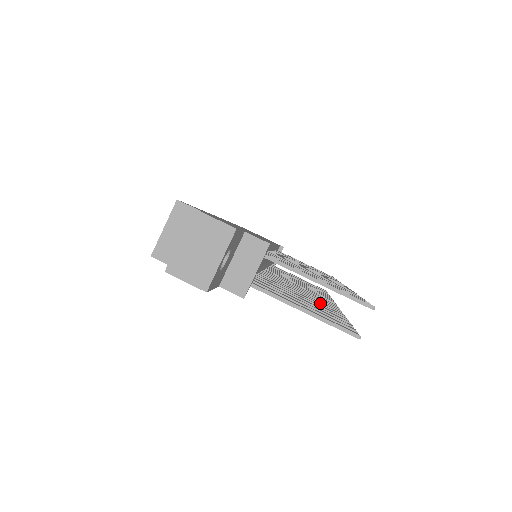
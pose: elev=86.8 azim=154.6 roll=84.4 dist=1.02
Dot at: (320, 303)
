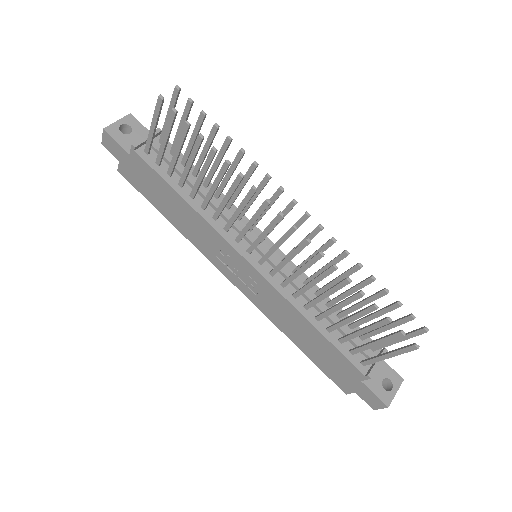
Dot at: (232, 186)
